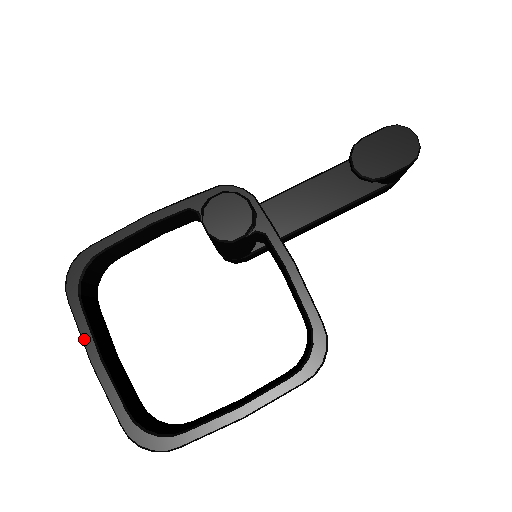
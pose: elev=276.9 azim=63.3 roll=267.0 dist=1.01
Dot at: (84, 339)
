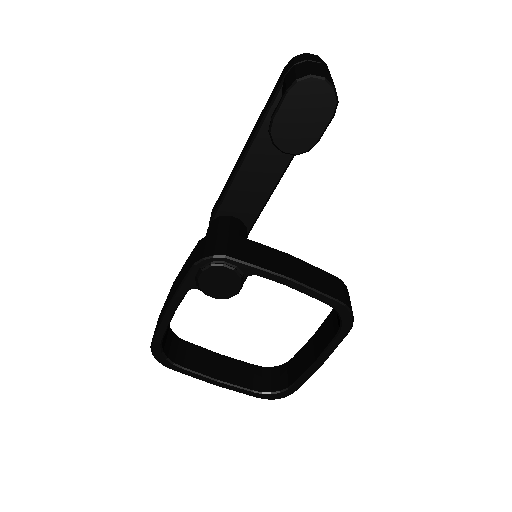
Dot at: (199, 379)
